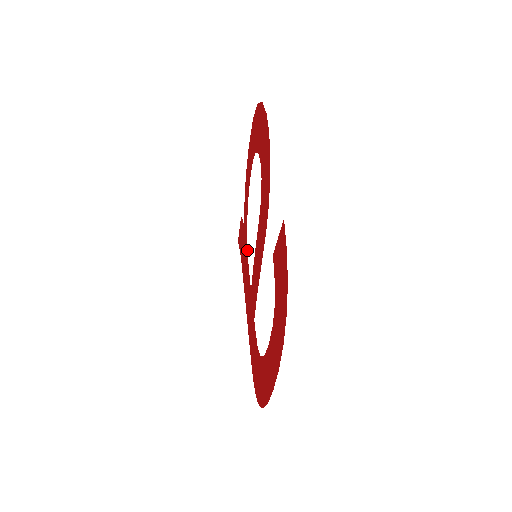
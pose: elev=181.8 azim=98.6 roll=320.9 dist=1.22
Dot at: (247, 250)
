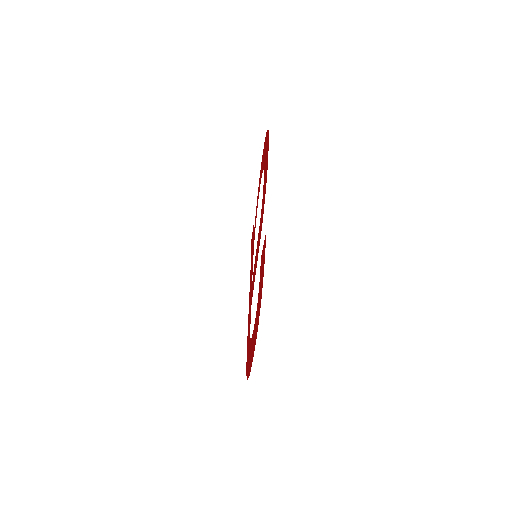
Dot at: (253, 250)
